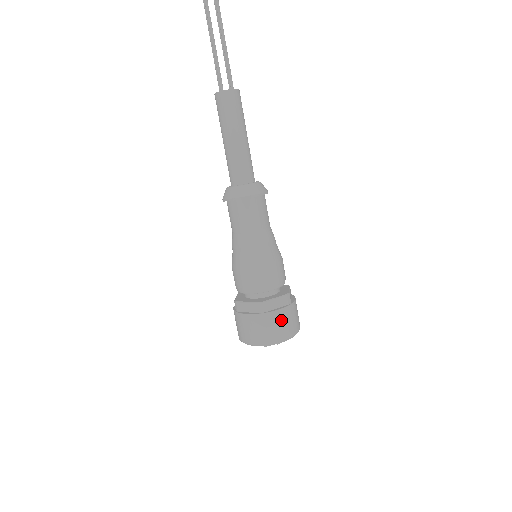
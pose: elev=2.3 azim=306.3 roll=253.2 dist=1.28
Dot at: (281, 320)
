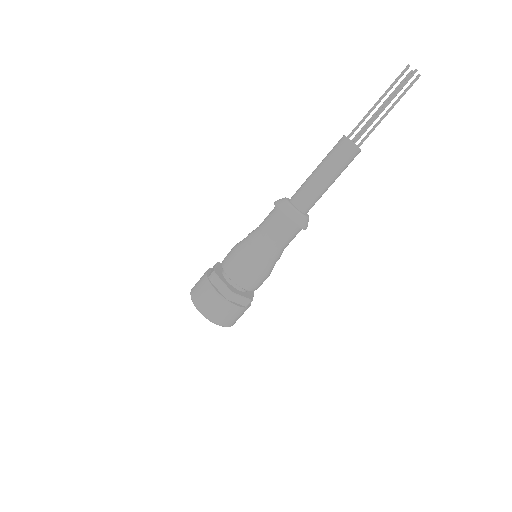
Dot at: (209, 296)
